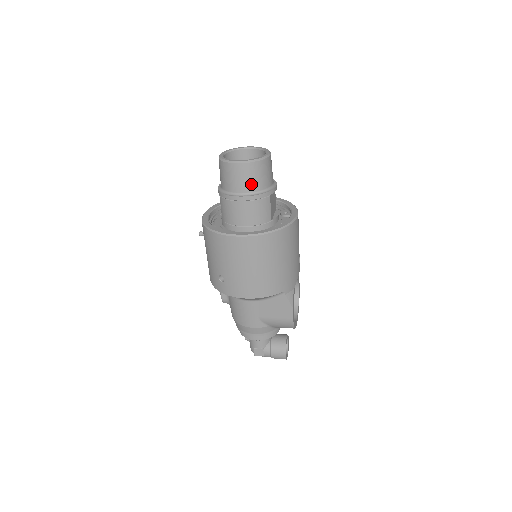
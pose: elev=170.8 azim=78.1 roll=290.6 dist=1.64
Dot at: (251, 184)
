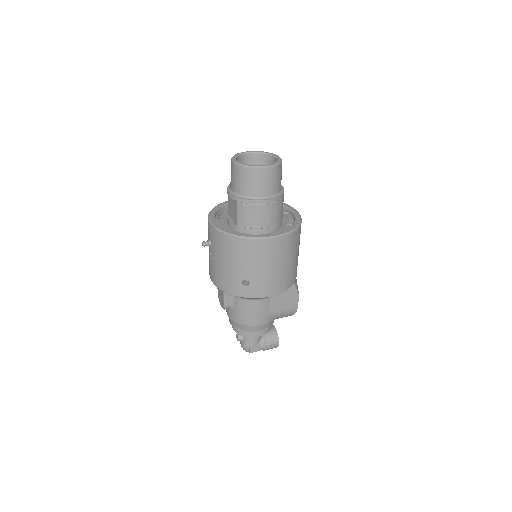
Dot at: (274, 187)
